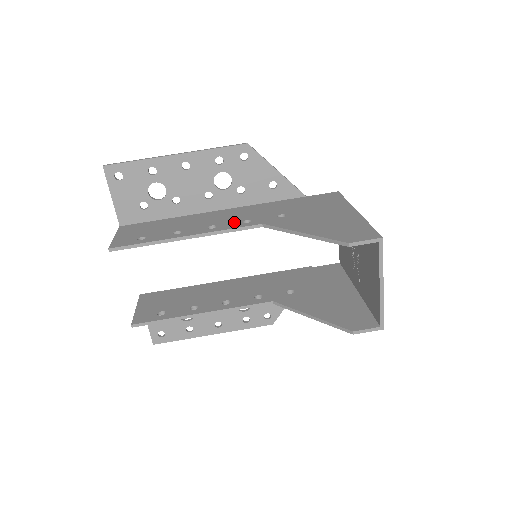
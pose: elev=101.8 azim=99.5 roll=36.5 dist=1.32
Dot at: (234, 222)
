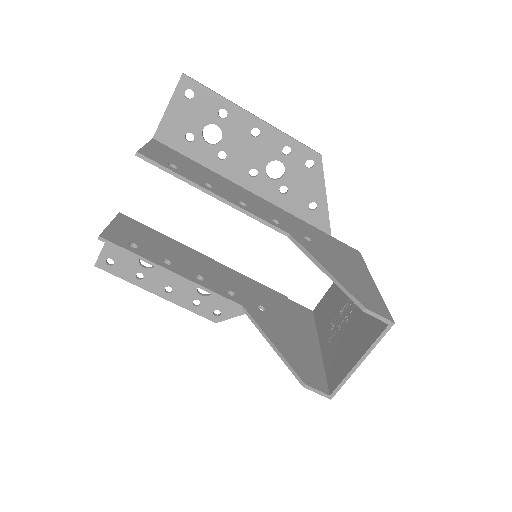
Dot at: (264, 214)
